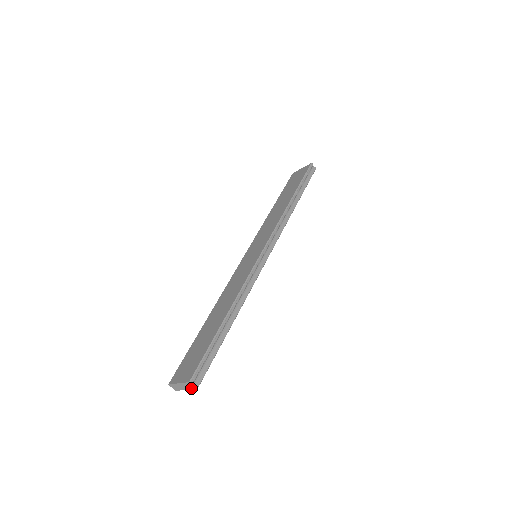
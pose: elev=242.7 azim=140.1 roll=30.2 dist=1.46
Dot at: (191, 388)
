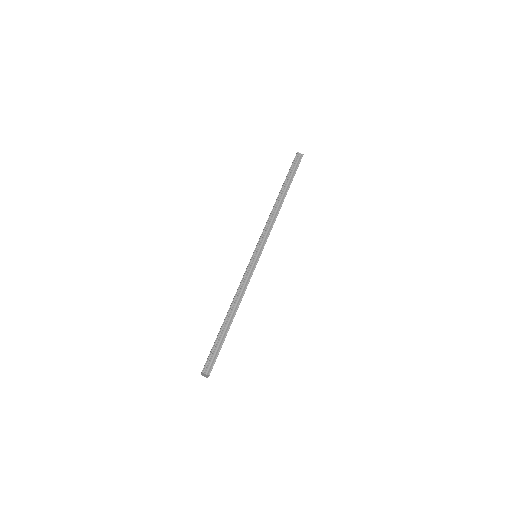
Dot at: (208, 376)
